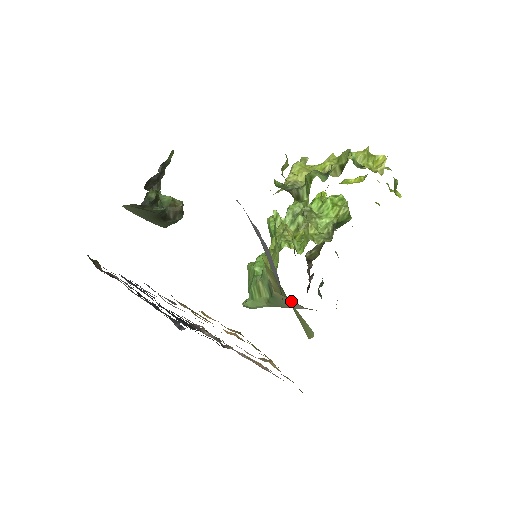
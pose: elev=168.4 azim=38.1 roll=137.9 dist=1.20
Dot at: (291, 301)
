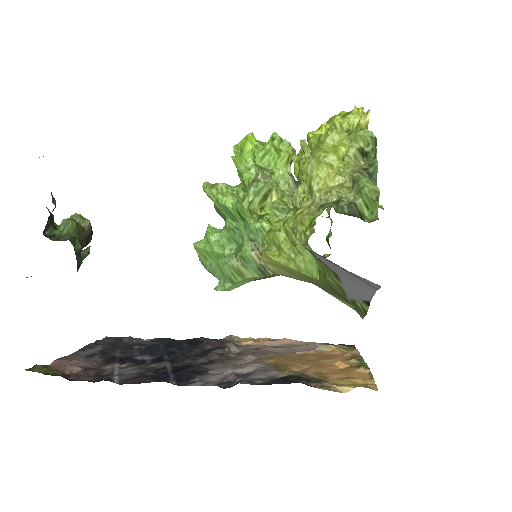
Dot at: occluded
